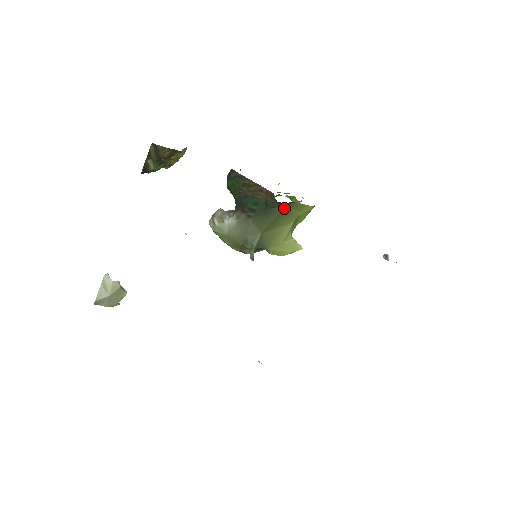
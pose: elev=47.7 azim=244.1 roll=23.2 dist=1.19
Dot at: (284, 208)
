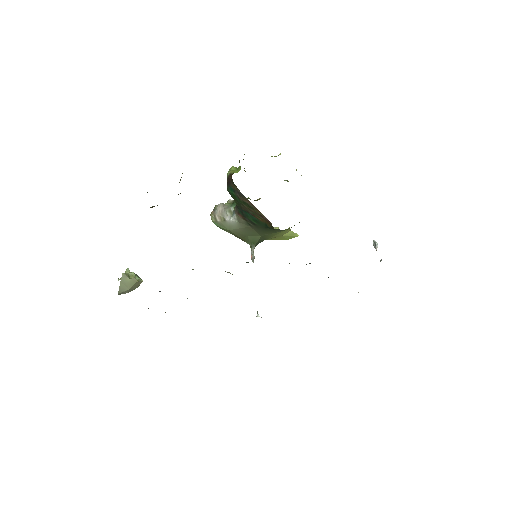
Dot at: (283, 230)
